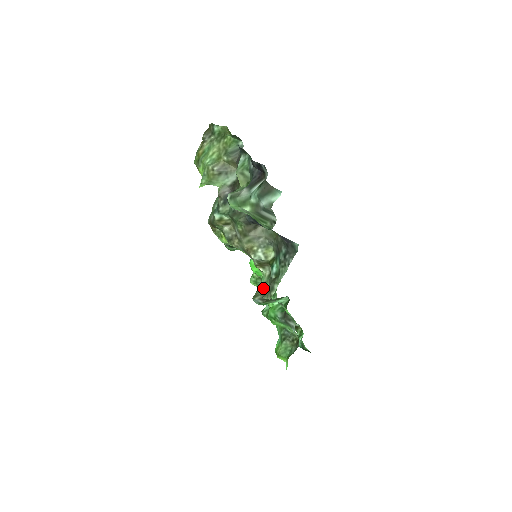
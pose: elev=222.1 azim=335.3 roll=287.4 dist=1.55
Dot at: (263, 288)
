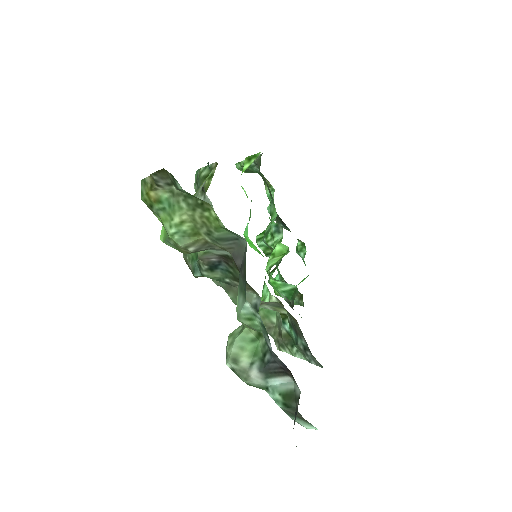
Dot at: (268, 319)
